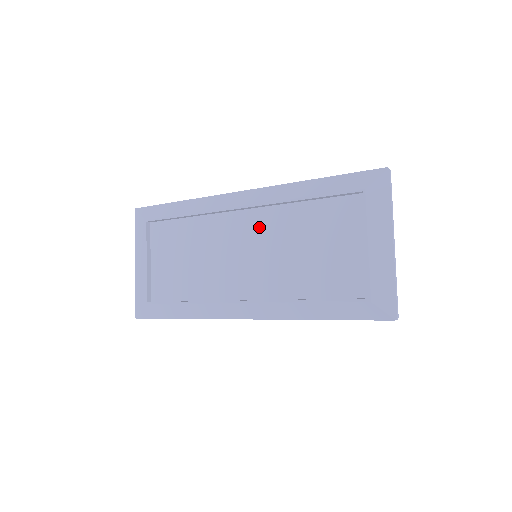
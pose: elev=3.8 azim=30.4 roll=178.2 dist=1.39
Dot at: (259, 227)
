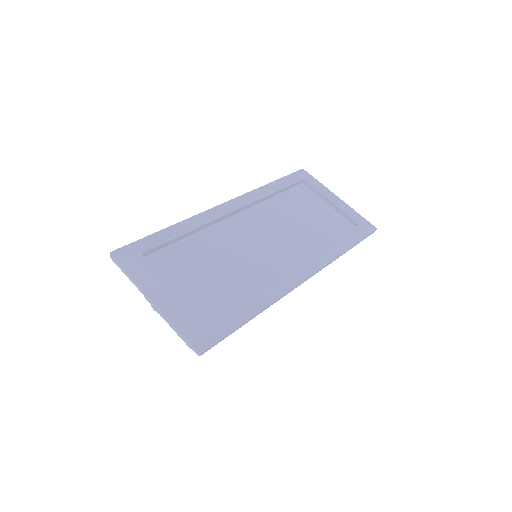
Dot at: (258, 220)
